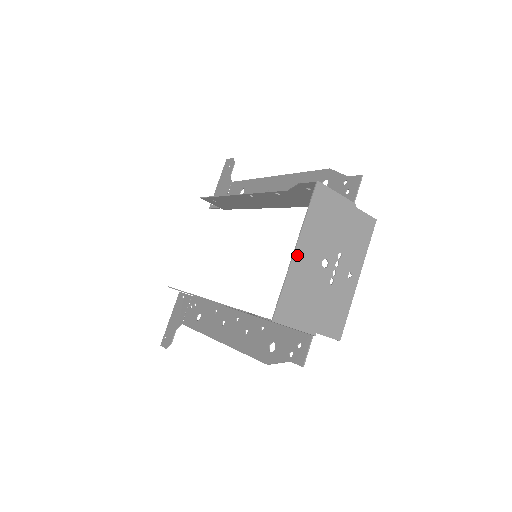
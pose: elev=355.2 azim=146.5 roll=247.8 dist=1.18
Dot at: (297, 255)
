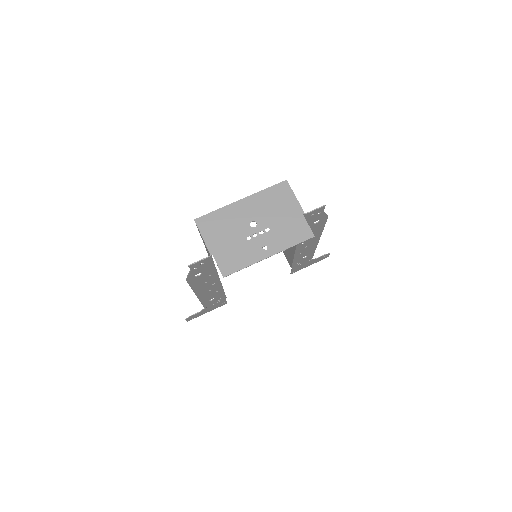
Dot at: (240, 203)
